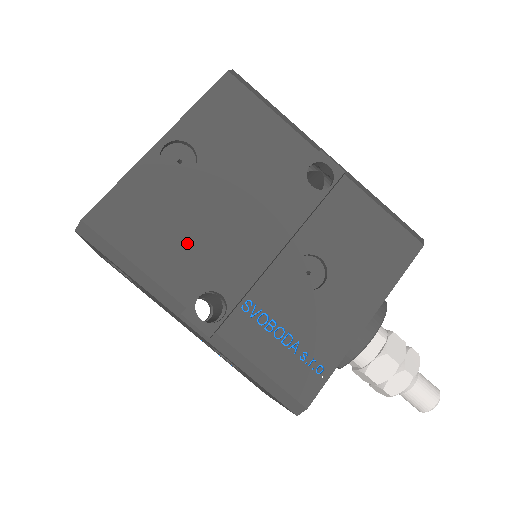
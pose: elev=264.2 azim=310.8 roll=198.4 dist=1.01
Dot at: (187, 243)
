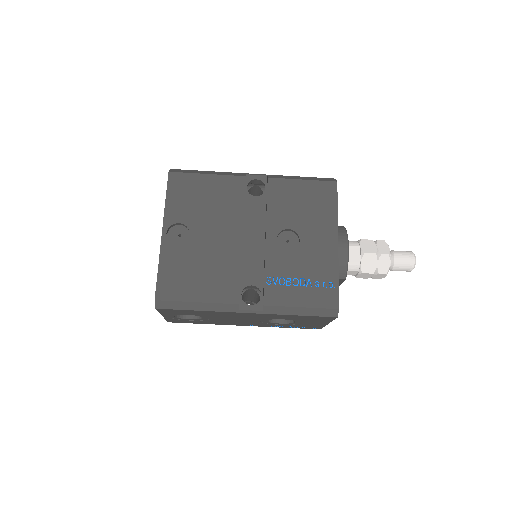
Dot at: (215, 272)
